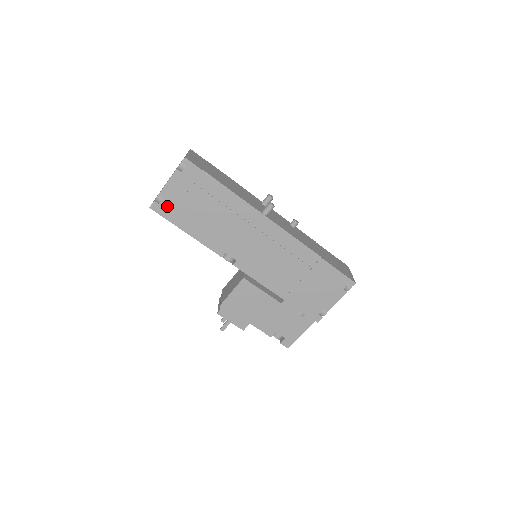
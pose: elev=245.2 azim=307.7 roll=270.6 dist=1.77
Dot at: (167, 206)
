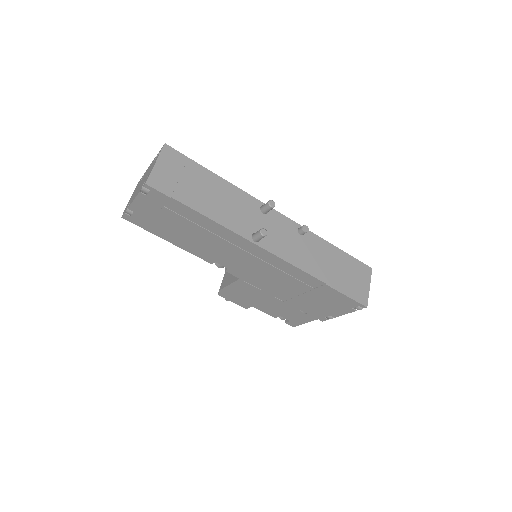
Dot at: (140, 219)
